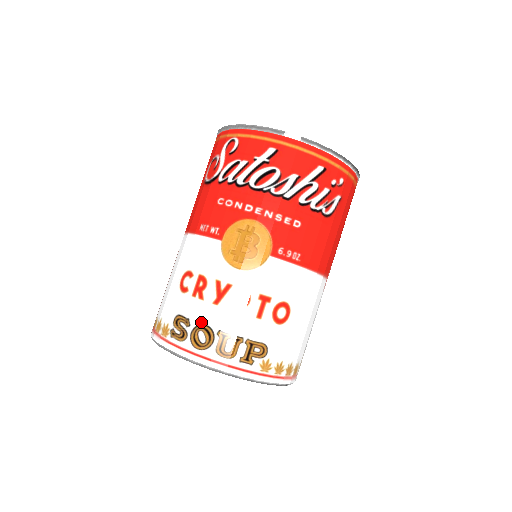
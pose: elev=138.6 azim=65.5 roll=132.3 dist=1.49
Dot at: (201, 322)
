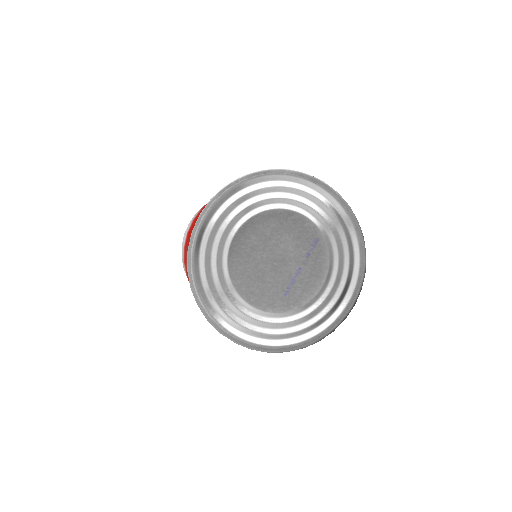
Dot at: occluded
